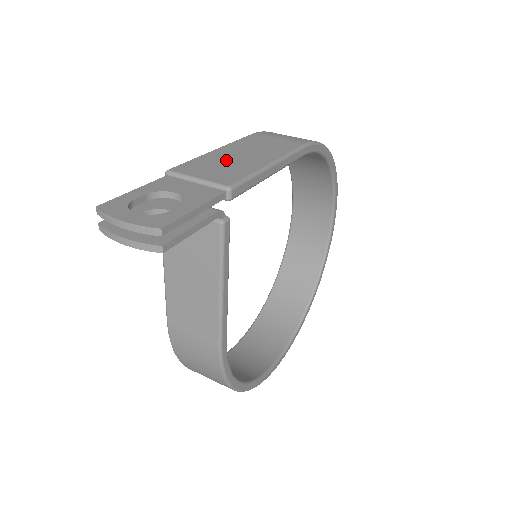
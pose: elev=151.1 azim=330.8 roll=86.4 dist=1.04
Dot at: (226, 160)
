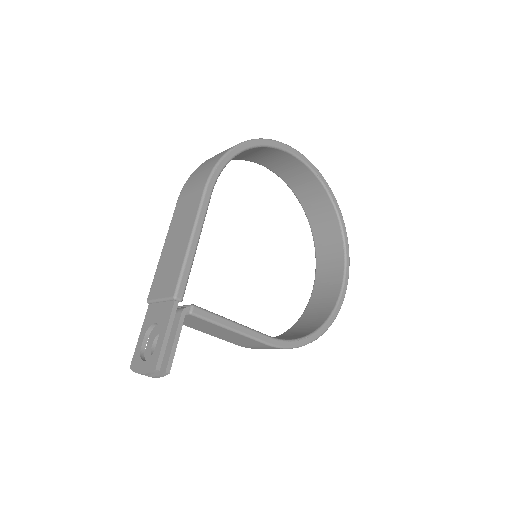
Dot at: (168, 260)
